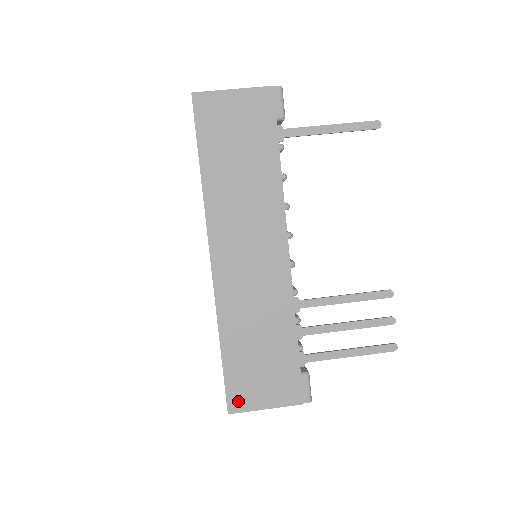
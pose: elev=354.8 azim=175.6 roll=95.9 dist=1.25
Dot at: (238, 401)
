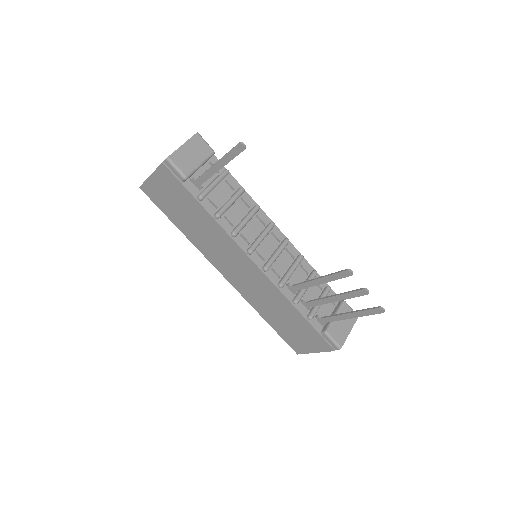
Dot at: (297, 348)
